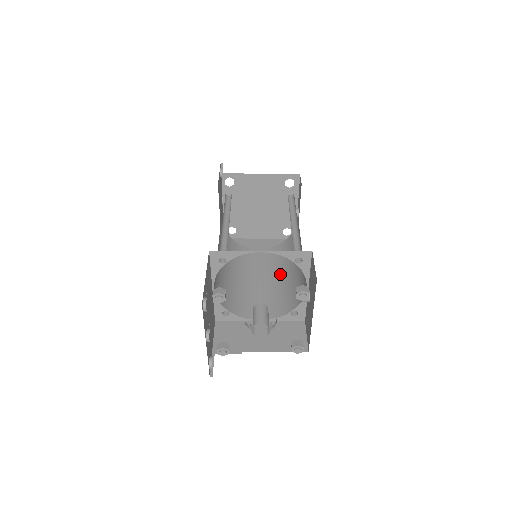
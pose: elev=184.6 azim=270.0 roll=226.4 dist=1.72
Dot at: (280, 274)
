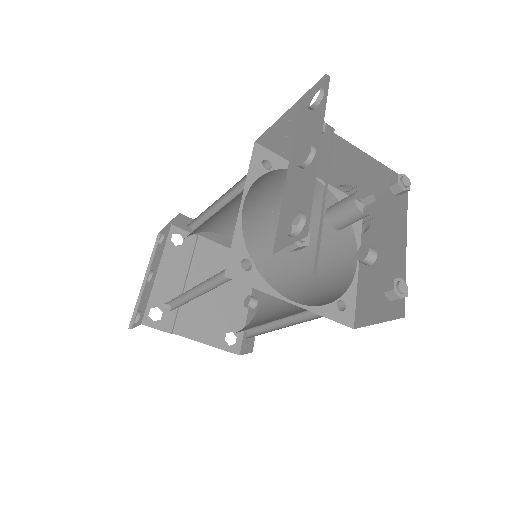
Dot at: occluded
